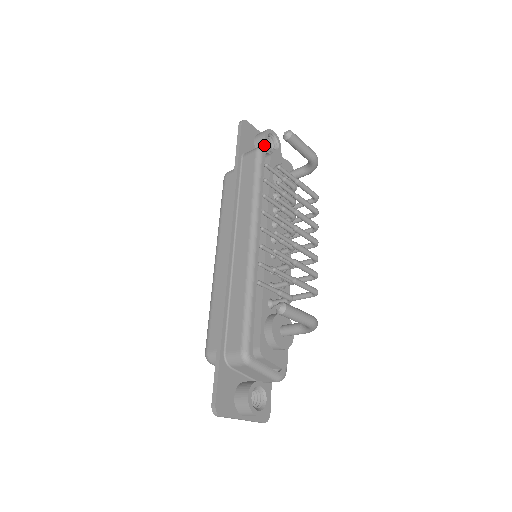
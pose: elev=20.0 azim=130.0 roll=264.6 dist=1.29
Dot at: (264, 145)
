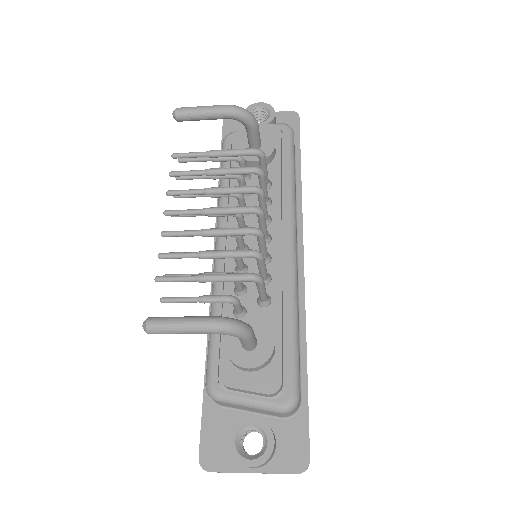
Dot at: occluded
